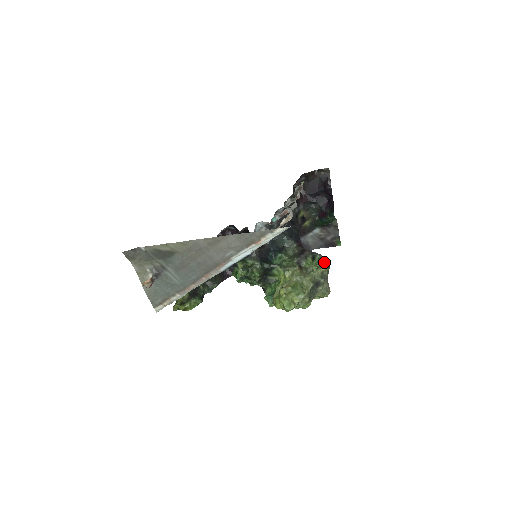
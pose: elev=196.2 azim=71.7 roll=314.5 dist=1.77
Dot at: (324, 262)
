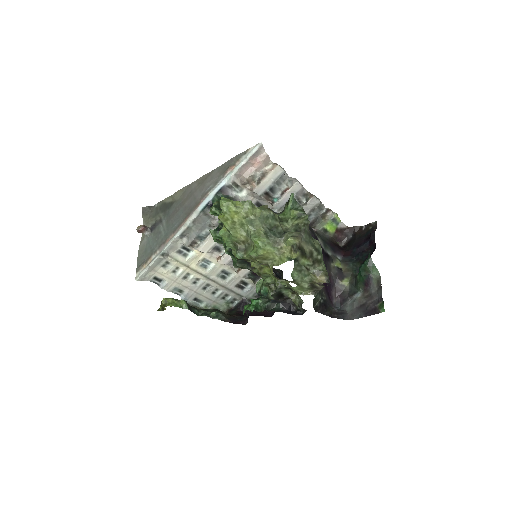
Dot at: (302, 212)
